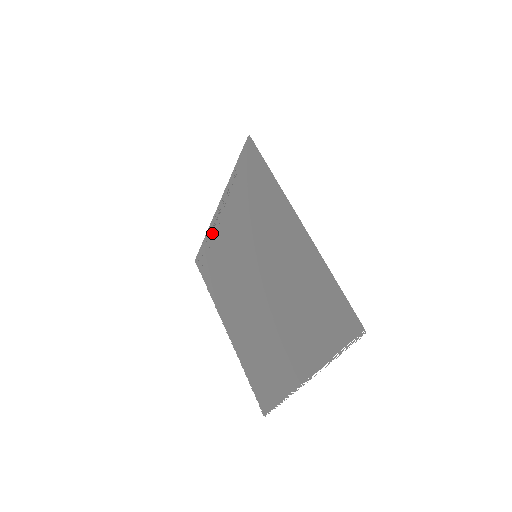
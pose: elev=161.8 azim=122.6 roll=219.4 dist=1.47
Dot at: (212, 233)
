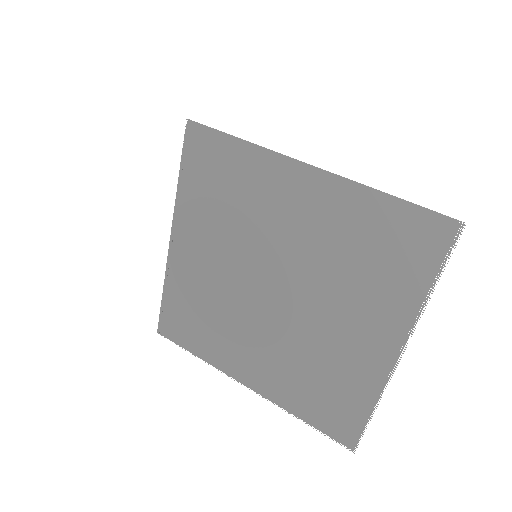
Dot at: (173, 278)
